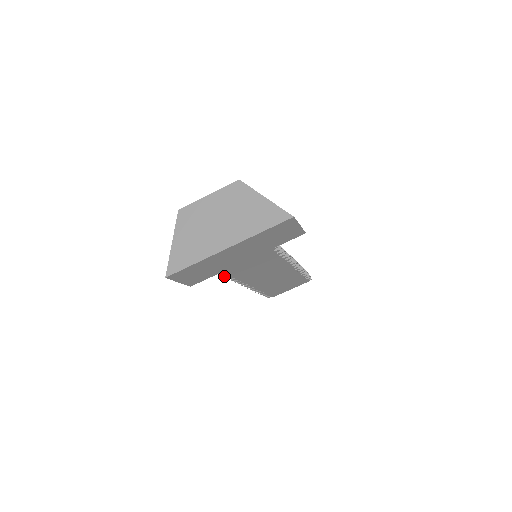
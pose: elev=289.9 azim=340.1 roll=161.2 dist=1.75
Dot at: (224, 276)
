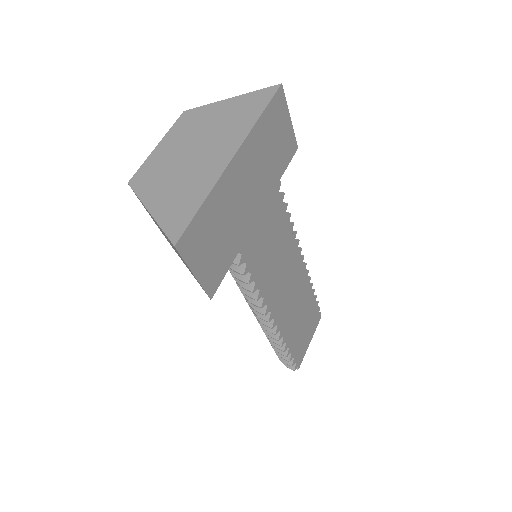
Dot at: (243, 272)
